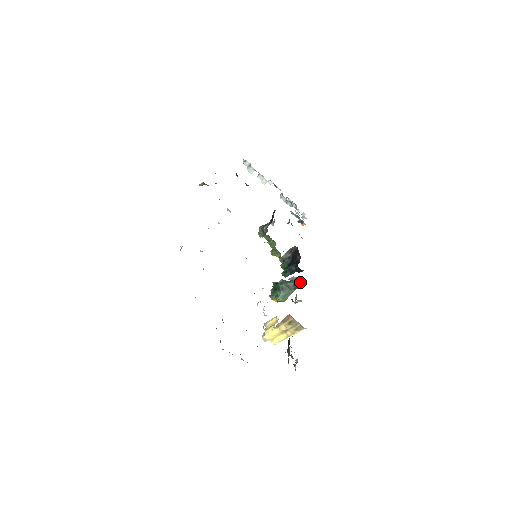
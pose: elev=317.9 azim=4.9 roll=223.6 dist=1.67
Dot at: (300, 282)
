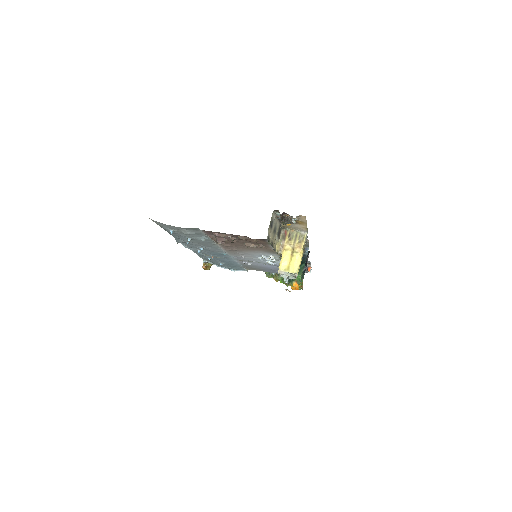
Dot at: occluded
